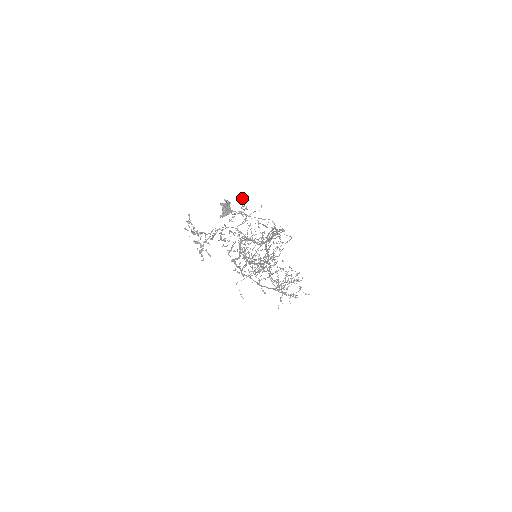
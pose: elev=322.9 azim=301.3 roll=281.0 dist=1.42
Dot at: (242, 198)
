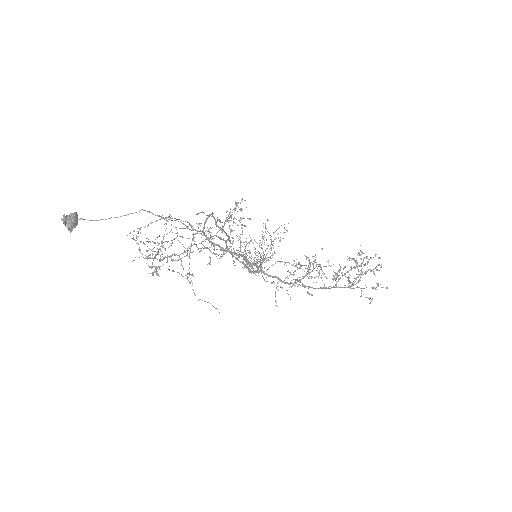
Dot at: (235, 201)
